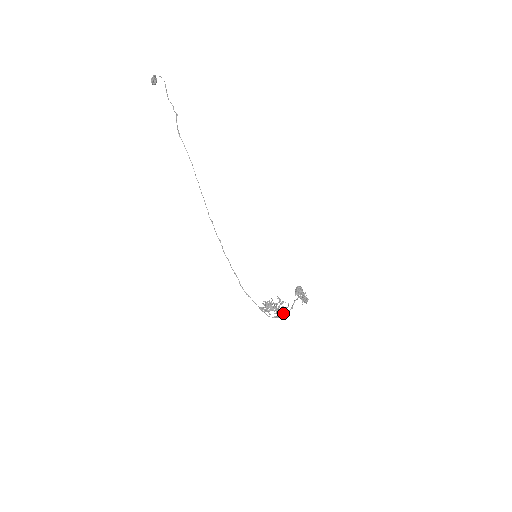
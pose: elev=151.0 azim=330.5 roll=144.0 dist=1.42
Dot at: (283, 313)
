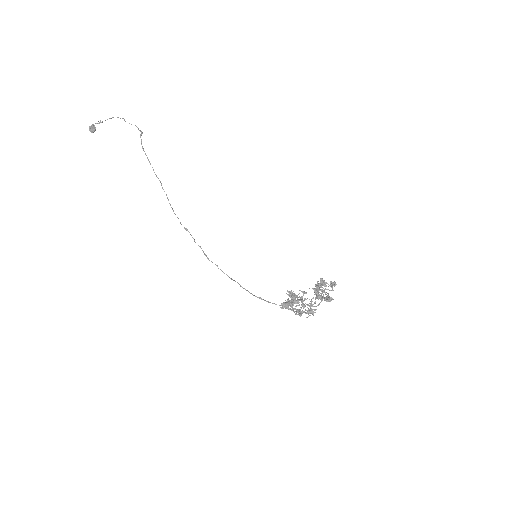
Dot at: occluded
